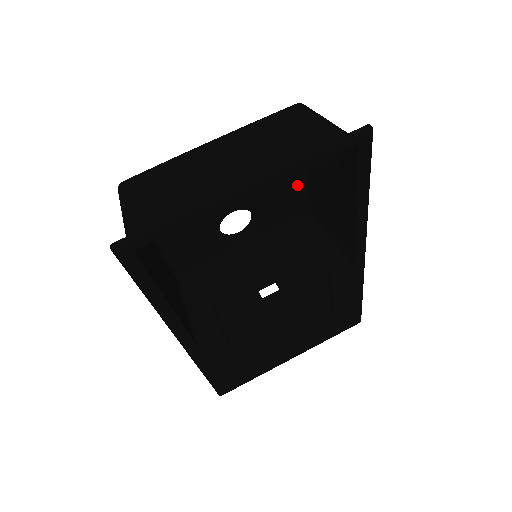
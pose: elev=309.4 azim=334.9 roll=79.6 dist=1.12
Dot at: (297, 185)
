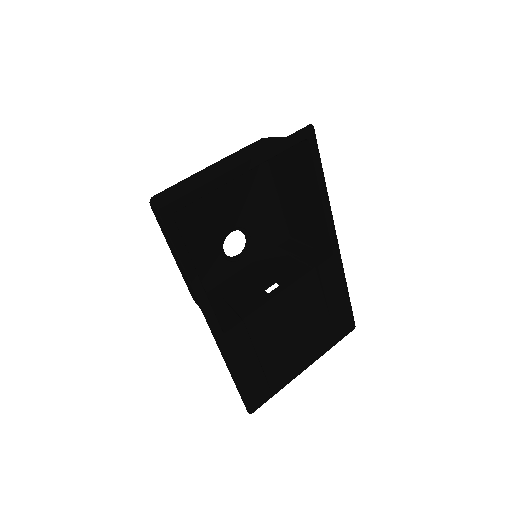
Dot at: (274, 208)
